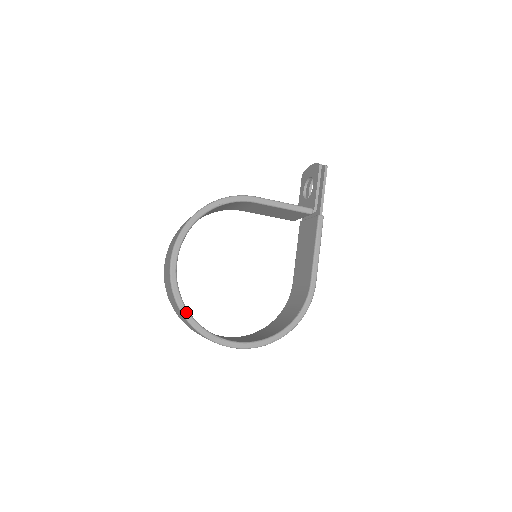
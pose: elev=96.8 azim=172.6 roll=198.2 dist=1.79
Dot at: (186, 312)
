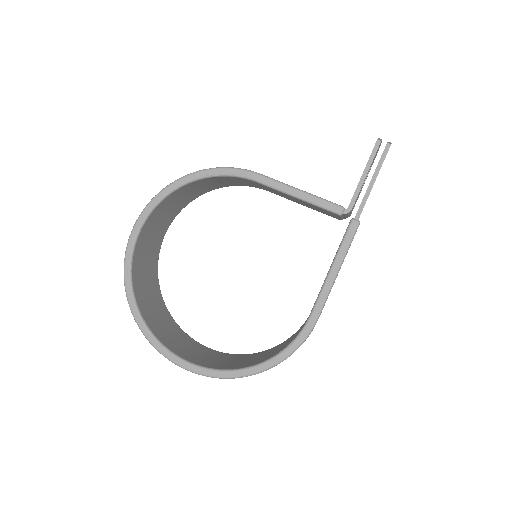
Dot at: (132, 302)
